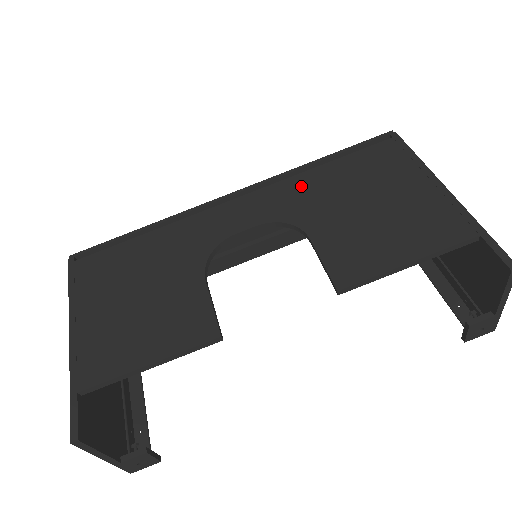
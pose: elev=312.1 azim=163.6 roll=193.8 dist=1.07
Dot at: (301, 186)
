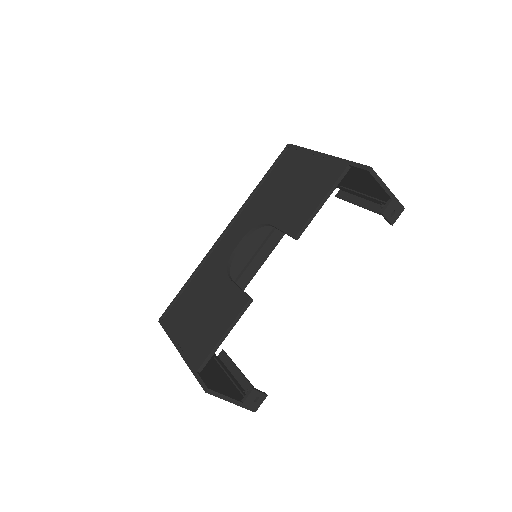
Dot at: (255, 203)
